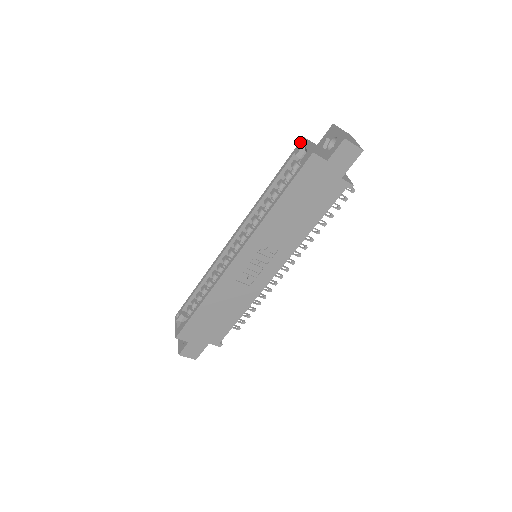
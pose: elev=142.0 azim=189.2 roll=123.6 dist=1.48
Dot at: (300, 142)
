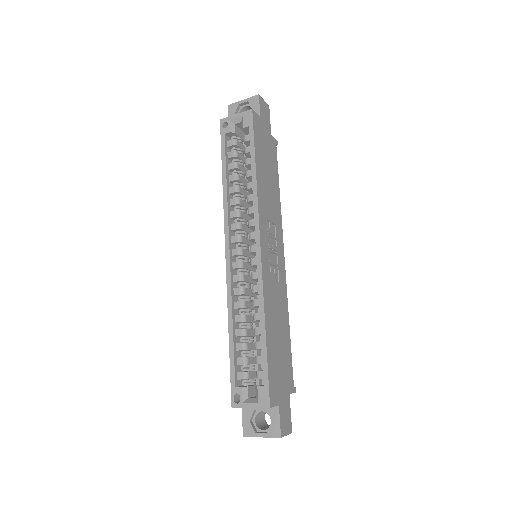
Dot at: (221, 124)
